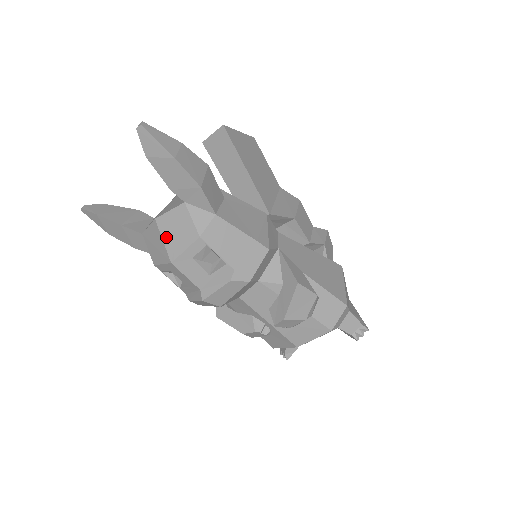
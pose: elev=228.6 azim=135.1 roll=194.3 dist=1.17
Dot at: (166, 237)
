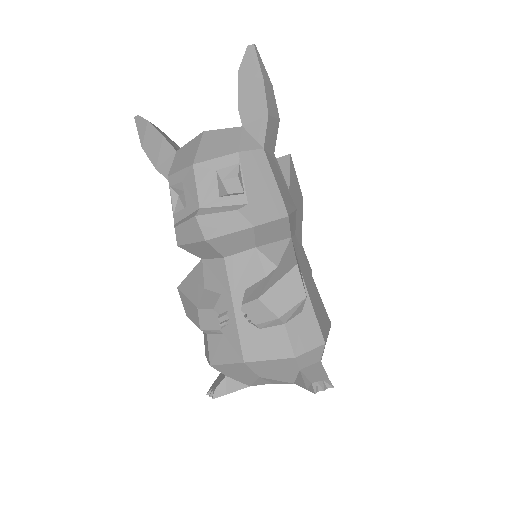
Dot at: (204, 145)
